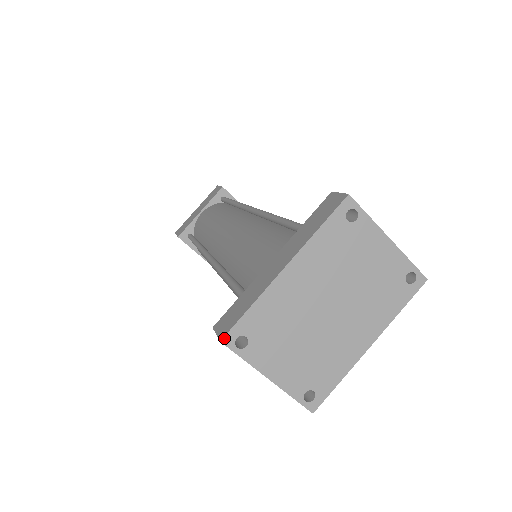
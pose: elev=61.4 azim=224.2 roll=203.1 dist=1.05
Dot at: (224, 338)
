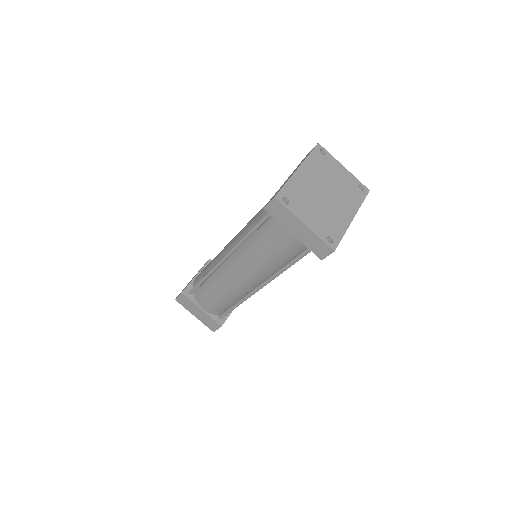
Dot at: (276, 196)
